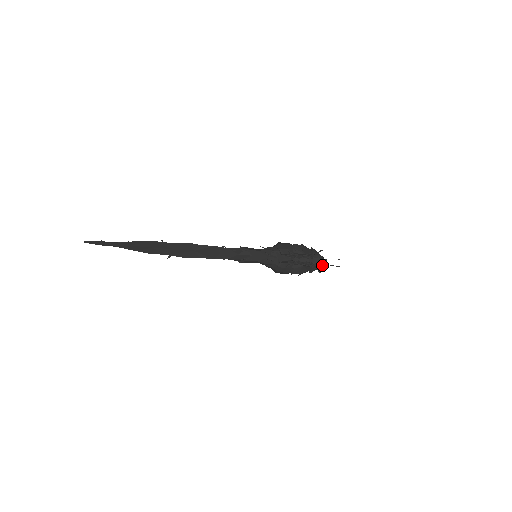
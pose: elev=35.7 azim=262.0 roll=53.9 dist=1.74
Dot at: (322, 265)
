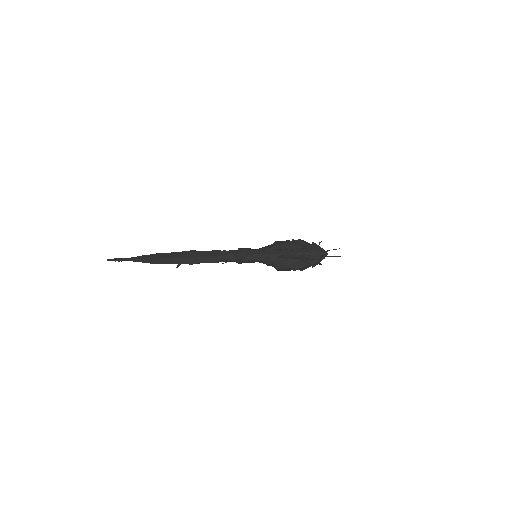
Dot at: (323, 257)
